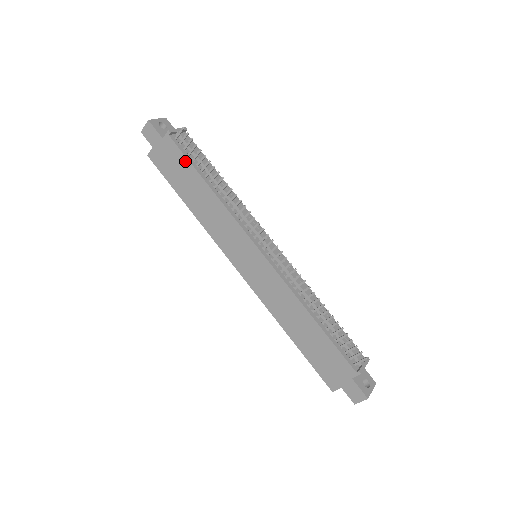
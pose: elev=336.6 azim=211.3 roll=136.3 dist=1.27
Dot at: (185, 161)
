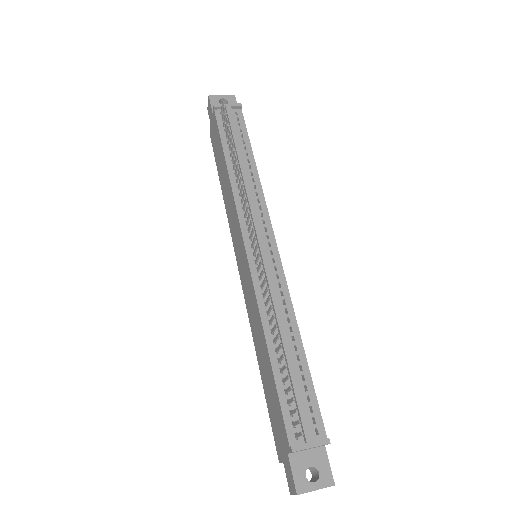
Dot at: (219, 137)
